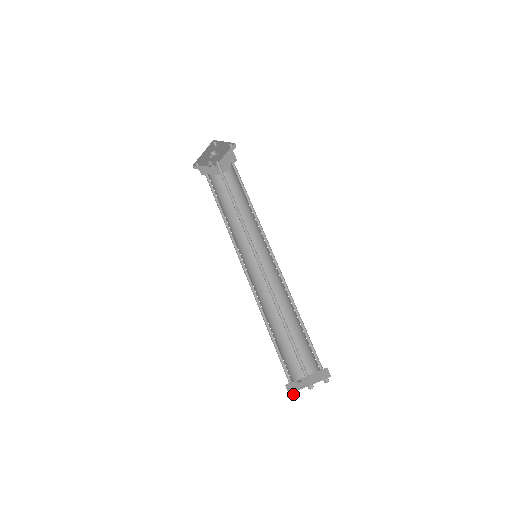
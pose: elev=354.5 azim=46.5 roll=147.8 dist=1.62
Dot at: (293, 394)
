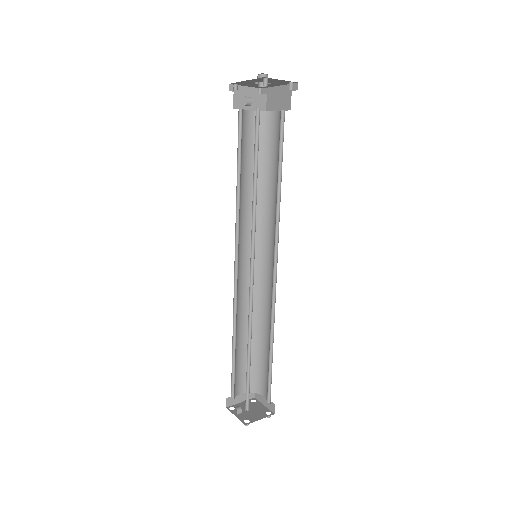
Dot at: (230, 410)
